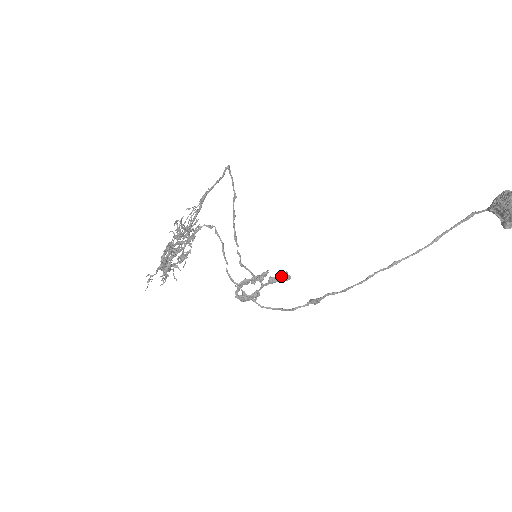
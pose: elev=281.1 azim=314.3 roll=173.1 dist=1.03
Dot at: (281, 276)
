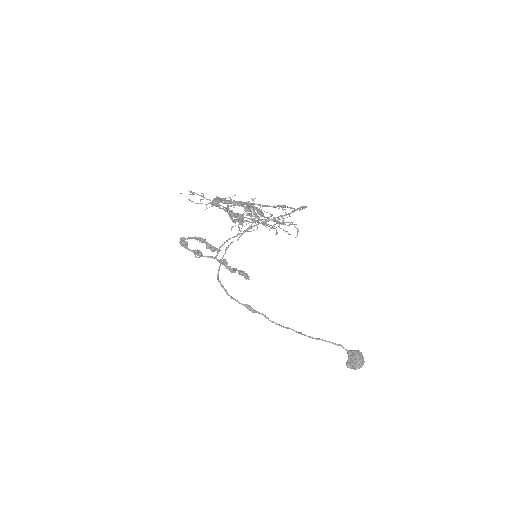
Dot at: (245, 274)
